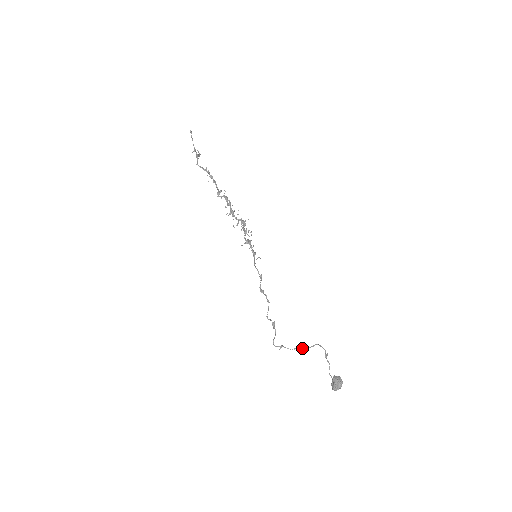
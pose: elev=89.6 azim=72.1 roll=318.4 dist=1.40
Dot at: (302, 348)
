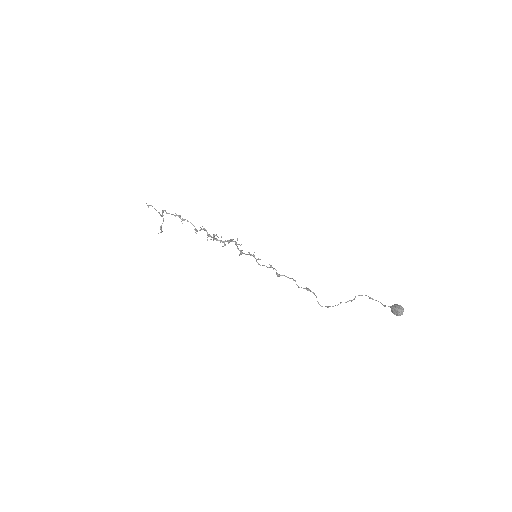
Dot at: (346, 302)
